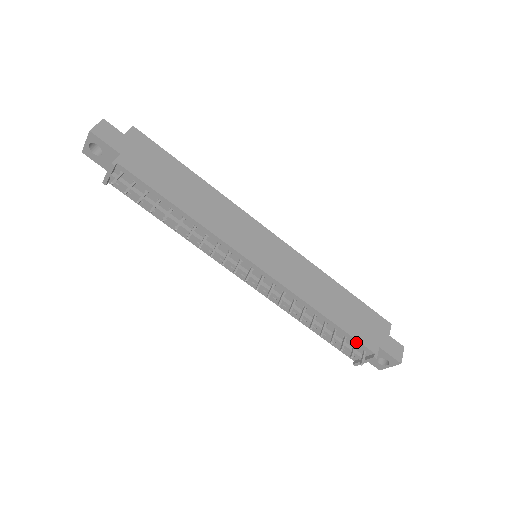
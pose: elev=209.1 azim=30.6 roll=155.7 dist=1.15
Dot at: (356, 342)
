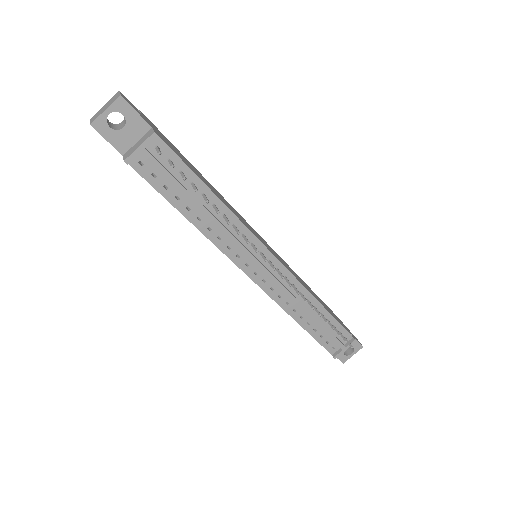
Dot at: (341, 329)
